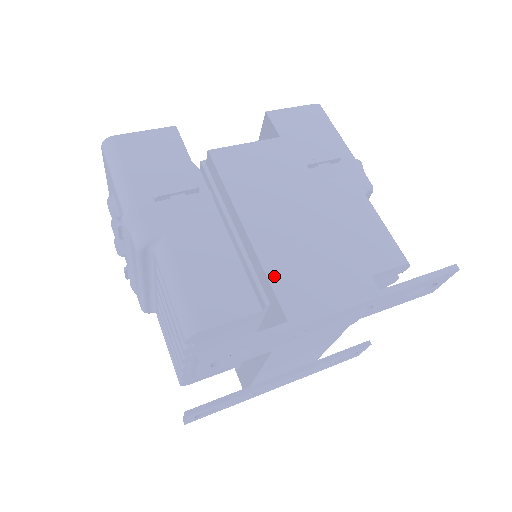
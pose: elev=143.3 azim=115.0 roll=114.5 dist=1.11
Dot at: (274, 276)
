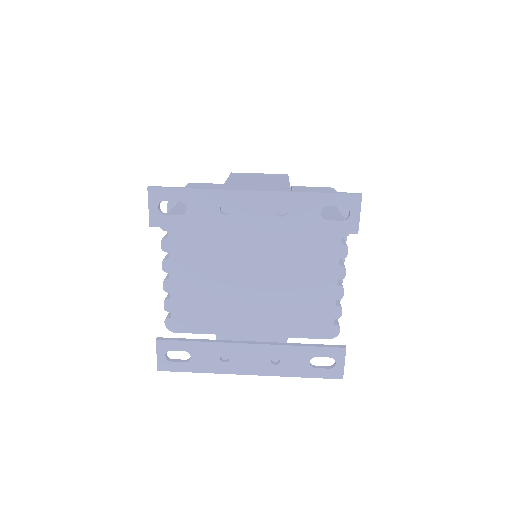
Dot at: occluded
